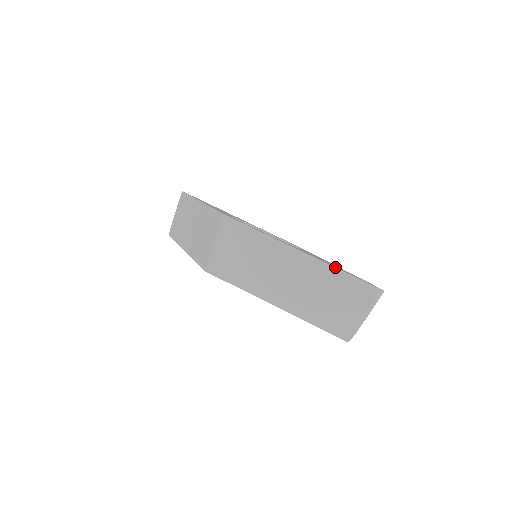
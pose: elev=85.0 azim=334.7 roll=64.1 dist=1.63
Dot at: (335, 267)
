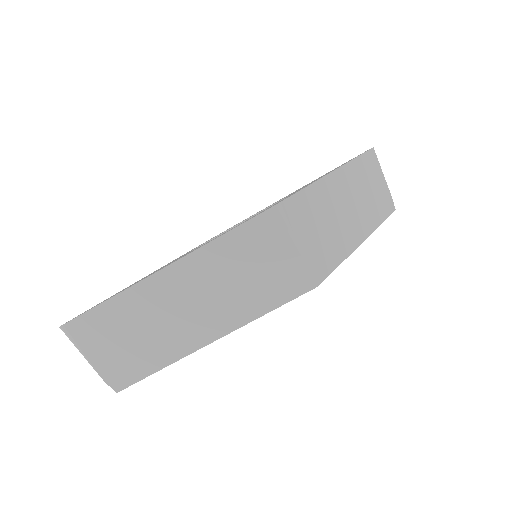
Dot at: (353, 159)
